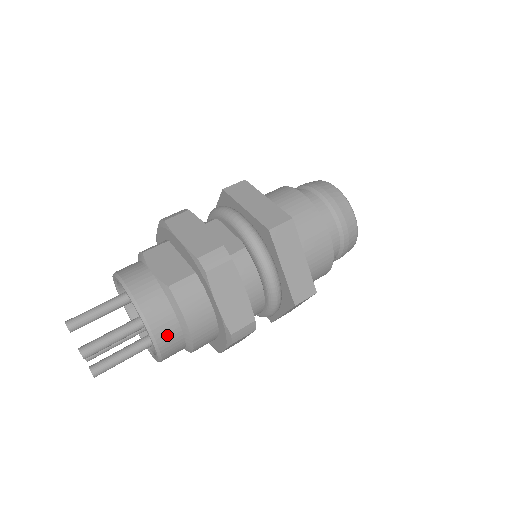
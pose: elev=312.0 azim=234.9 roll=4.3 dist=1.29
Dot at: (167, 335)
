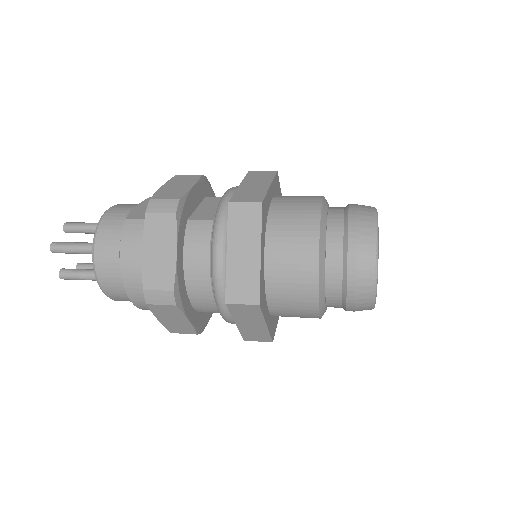
Dot at: (106, 264)
